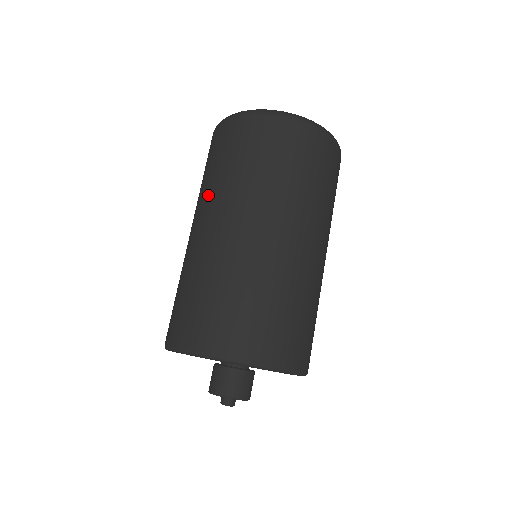
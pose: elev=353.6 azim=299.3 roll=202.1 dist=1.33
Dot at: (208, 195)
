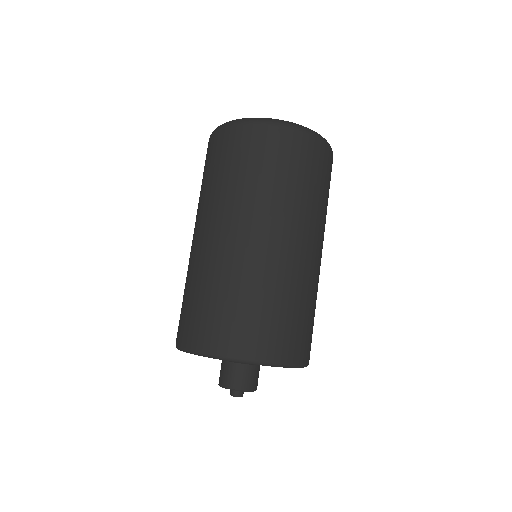
Dot at: (217, 202)
